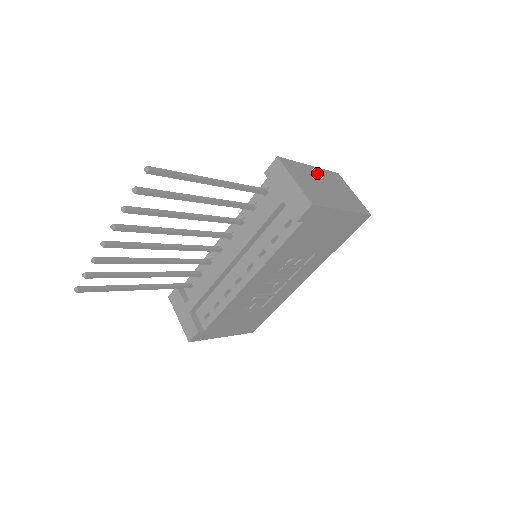
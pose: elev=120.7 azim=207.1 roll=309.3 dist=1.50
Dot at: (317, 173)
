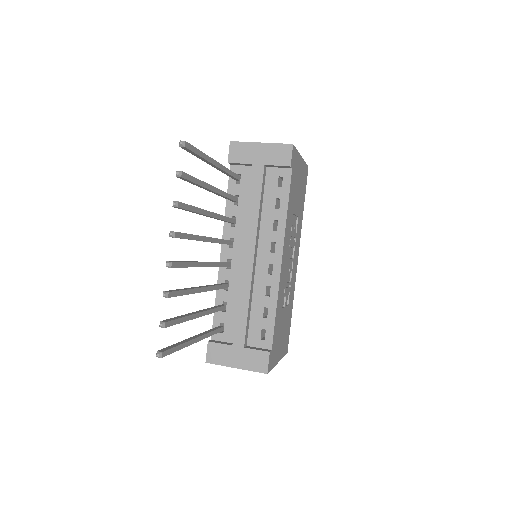
Dot at: occluded
